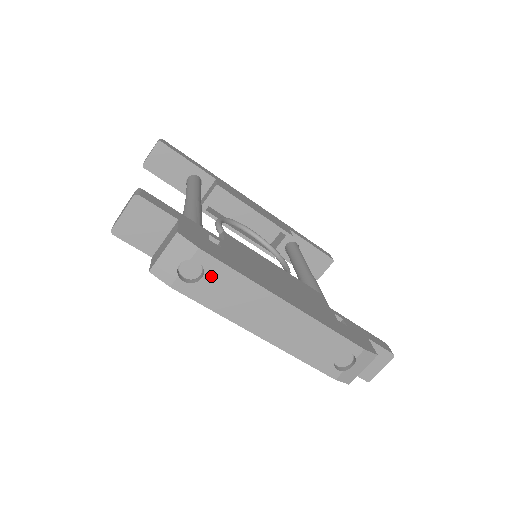
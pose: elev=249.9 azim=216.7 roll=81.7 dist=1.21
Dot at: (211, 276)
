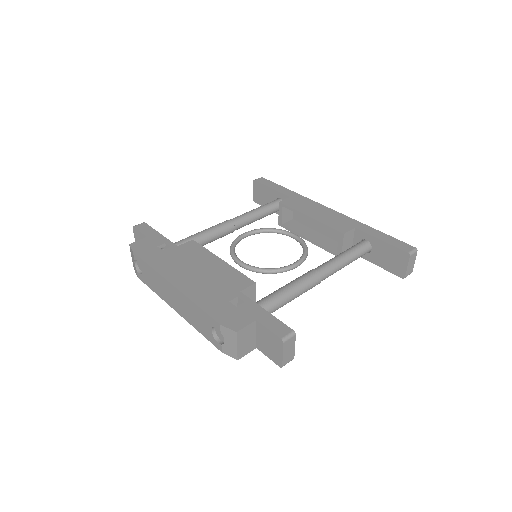
Dot at: (143, 269)
